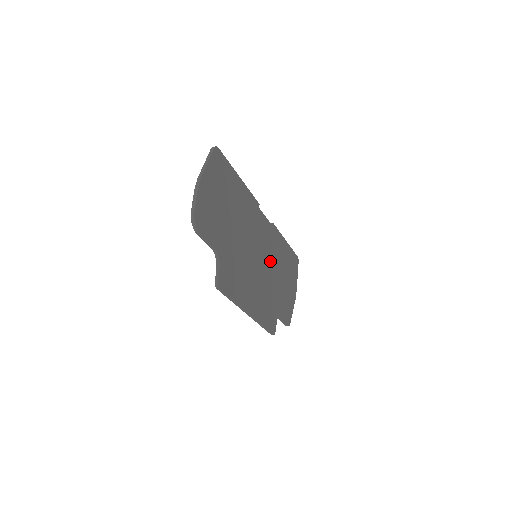
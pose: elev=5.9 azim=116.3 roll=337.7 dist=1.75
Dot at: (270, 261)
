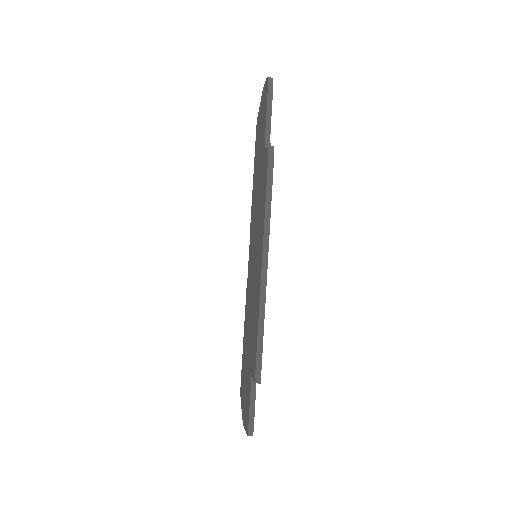
Dot at: occluded
